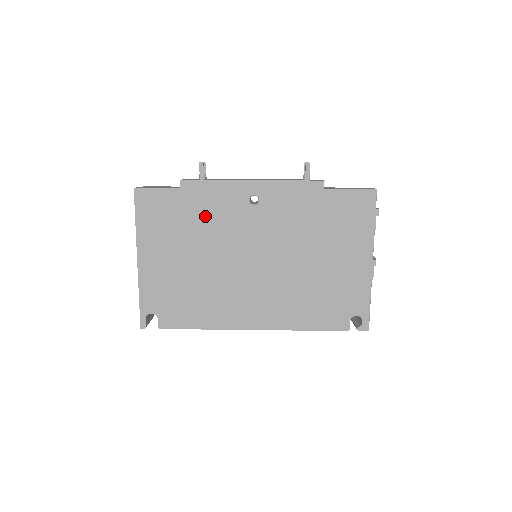
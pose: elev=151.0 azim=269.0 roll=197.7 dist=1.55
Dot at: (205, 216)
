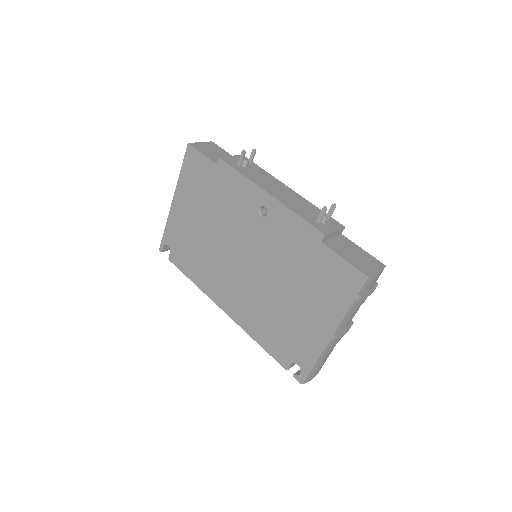
Dot at: (224, 199)
